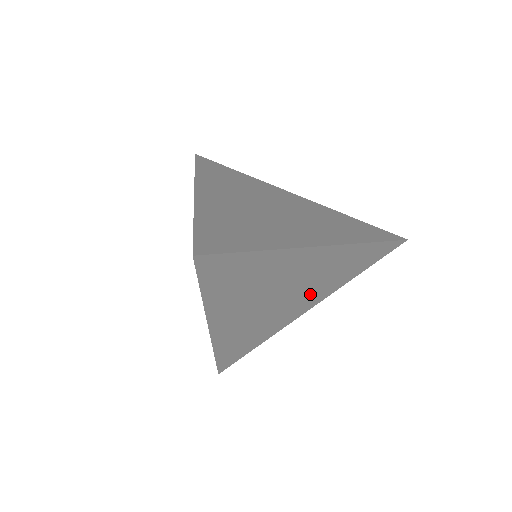
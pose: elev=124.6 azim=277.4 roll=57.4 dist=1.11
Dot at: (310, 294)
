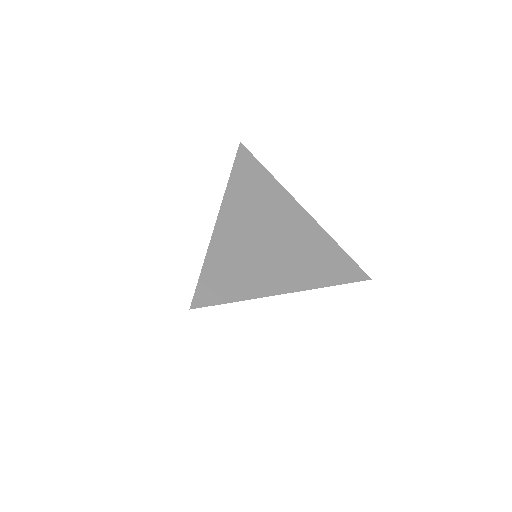
Dot at: occluded
